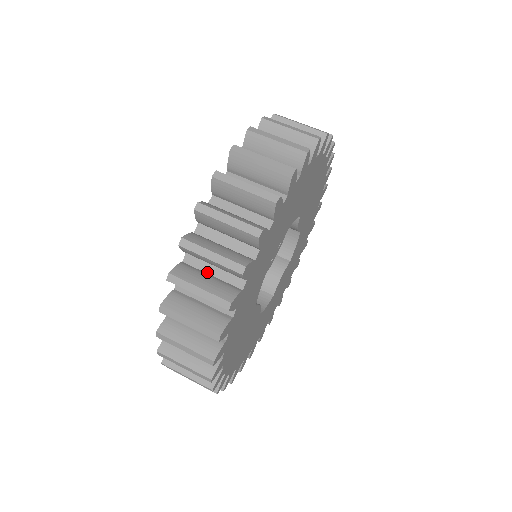
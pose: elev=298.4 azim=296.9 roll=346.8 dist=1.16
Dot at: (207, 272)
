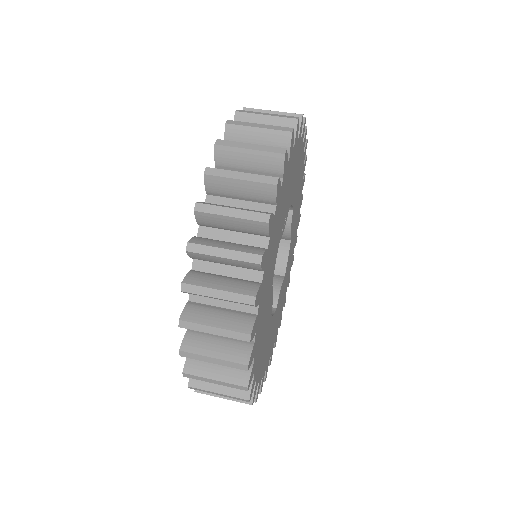
Dot at: occluded
